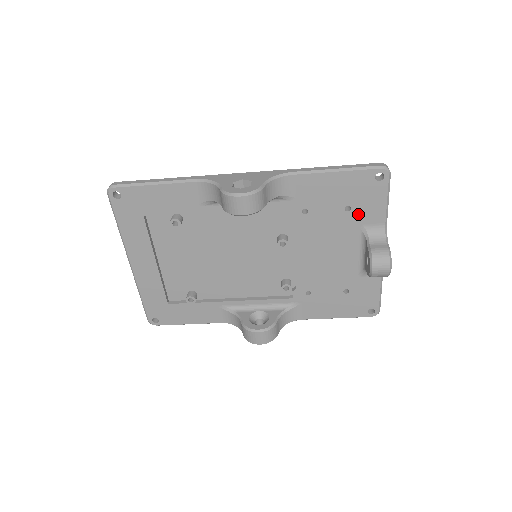
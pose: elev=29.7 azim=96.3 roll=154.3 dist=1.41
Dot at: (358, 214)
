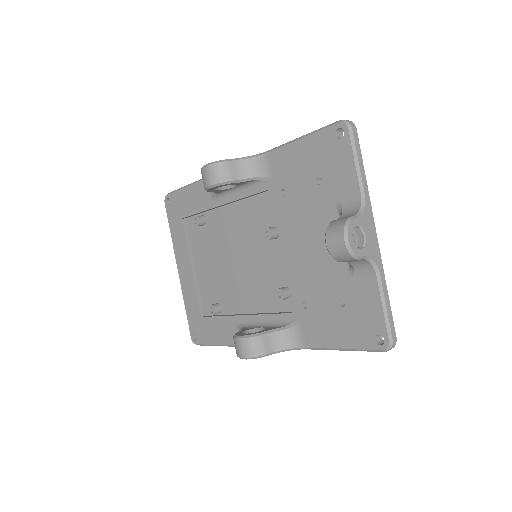
Dot at: (330, 186)
